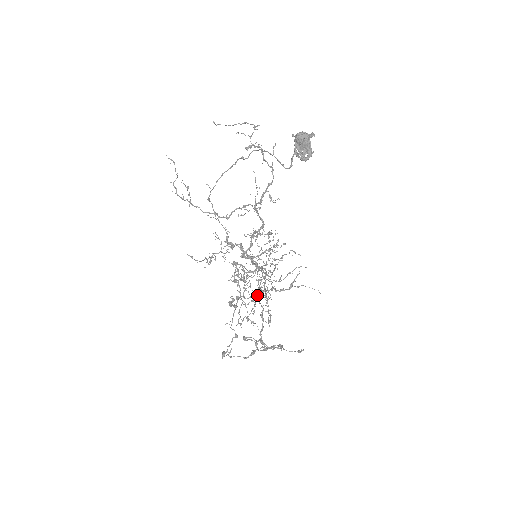
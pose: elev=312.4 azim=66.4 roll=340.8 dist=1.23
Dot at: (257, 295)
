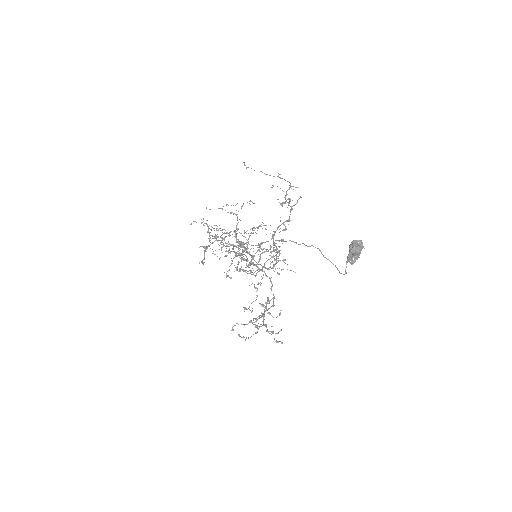
Dot at: (230, 252)
